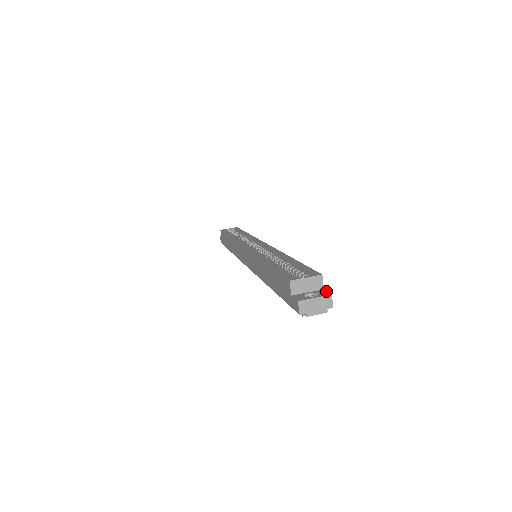
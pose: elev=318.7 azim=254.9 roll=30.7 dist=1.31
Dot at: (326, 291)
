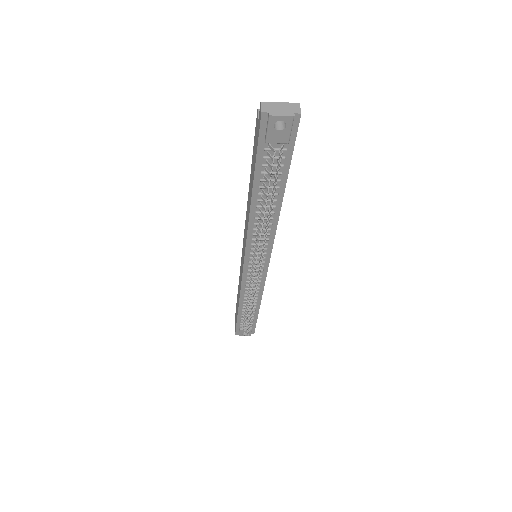
Dot at: occluded
